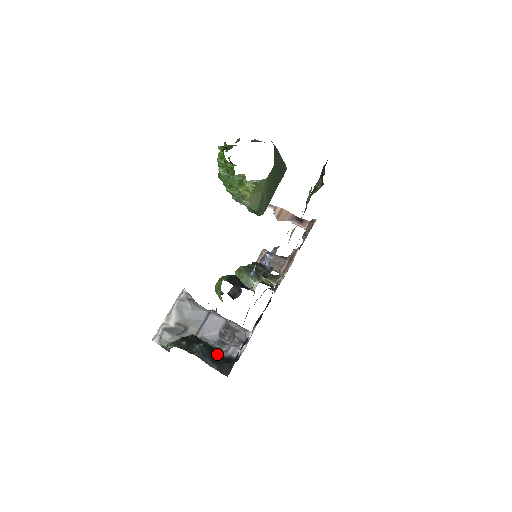
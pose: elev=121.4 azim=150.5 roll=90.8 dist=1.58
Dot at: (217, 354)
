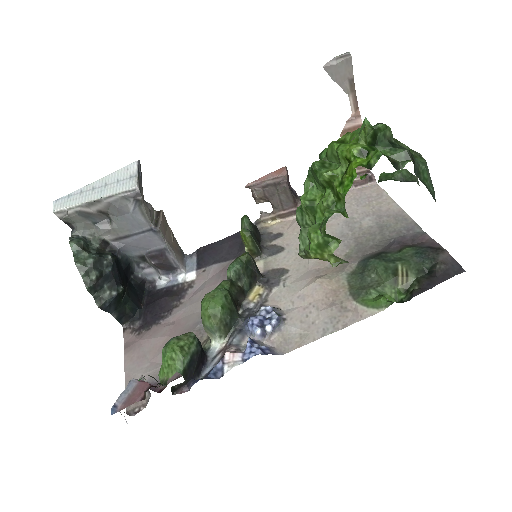
Dot at: (130, 272)
